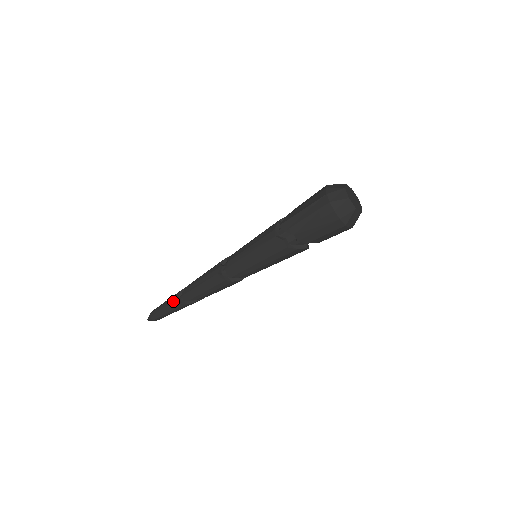
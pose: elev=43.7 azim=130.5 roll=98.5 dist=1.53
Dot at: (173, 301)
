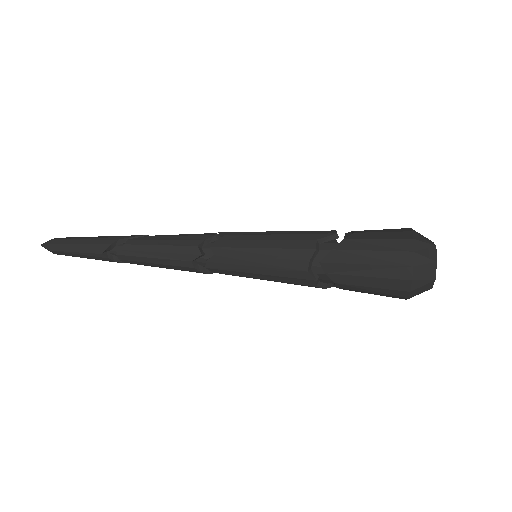
Dot at: (99, 253)
